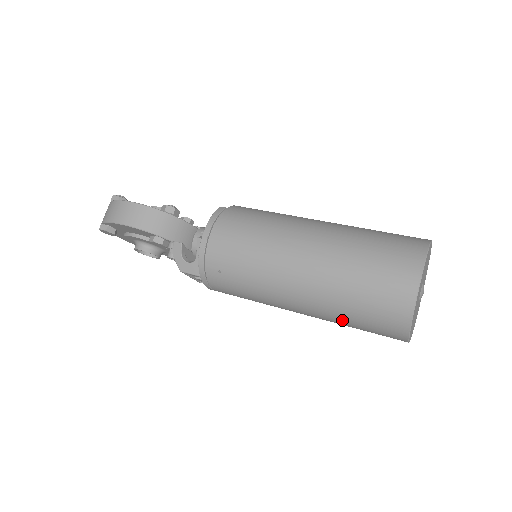
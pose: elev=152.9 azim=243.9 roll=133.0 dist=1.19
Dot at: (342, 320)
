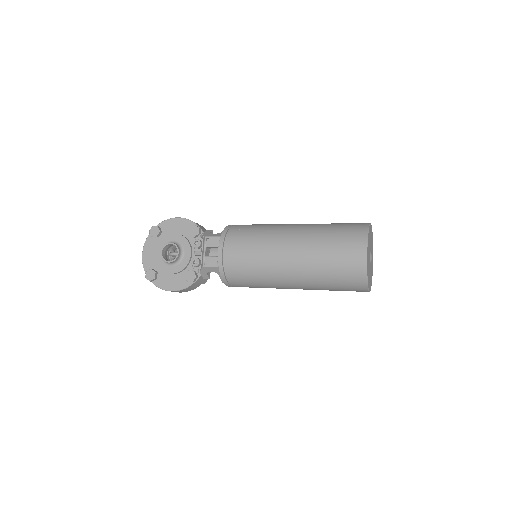
Dot at: (322, 242)
